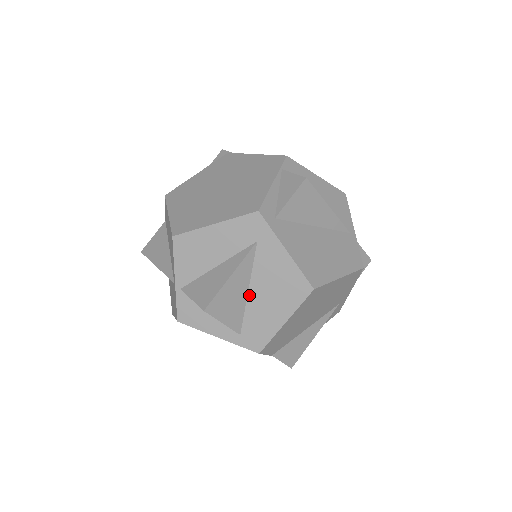
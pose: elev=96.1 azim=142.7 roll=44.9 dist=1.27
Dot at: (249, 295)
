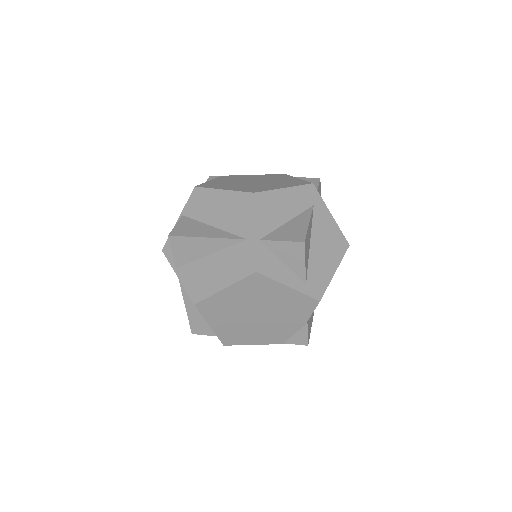
Dot at: (311, 248)
